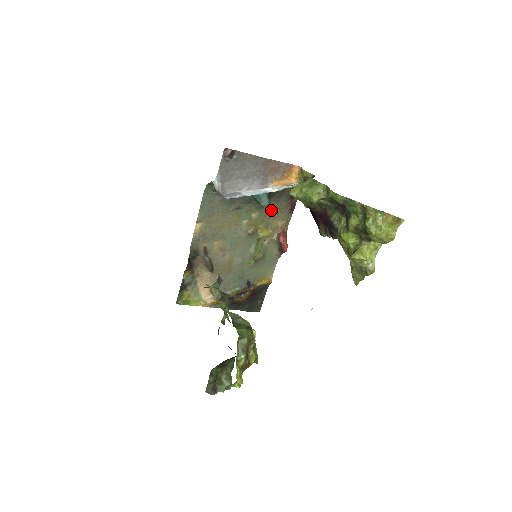
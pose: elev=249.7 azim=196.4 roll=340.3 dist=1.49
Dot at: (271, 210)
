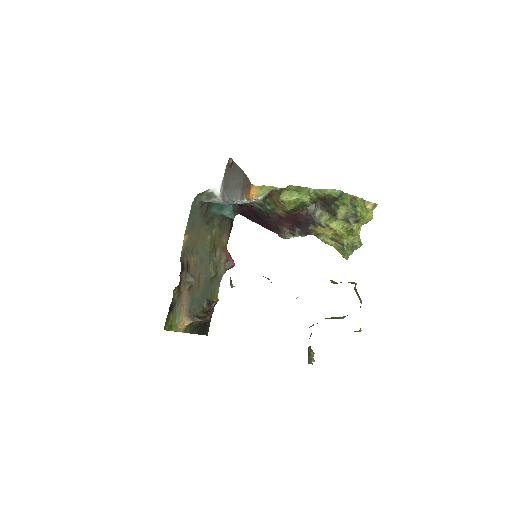
Dot at: (222, 228)
